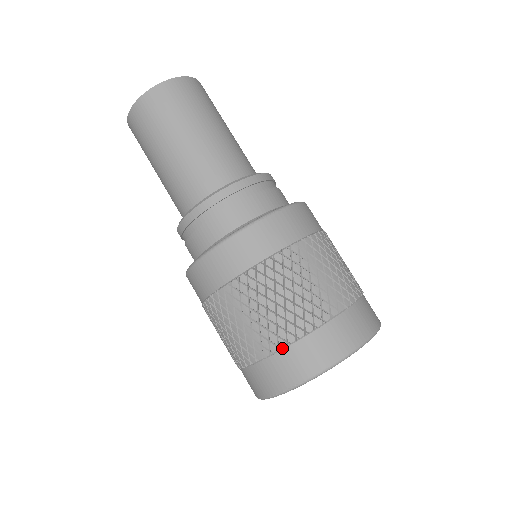
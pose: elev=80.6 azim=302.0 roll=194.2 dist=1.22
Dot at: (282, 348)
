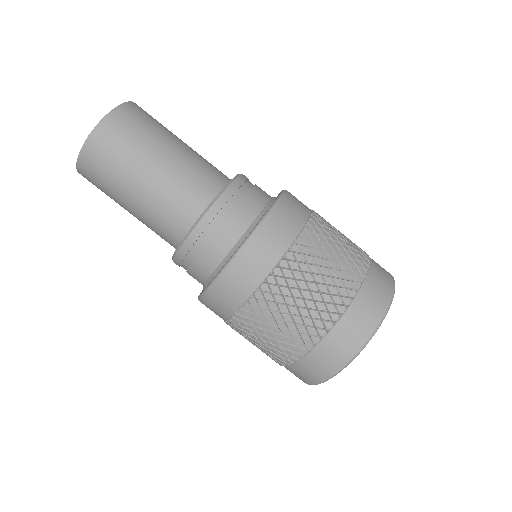
Dot at: (299, 359)
